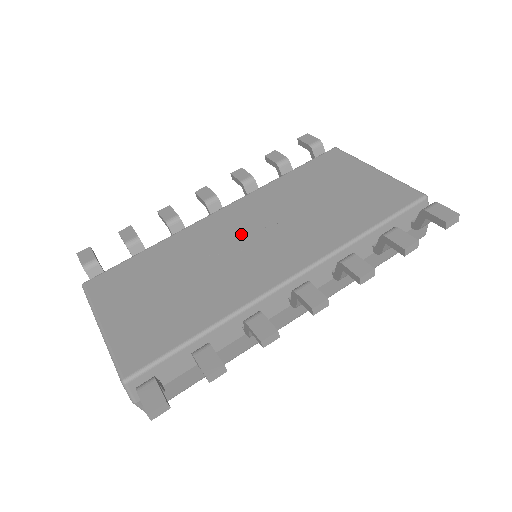
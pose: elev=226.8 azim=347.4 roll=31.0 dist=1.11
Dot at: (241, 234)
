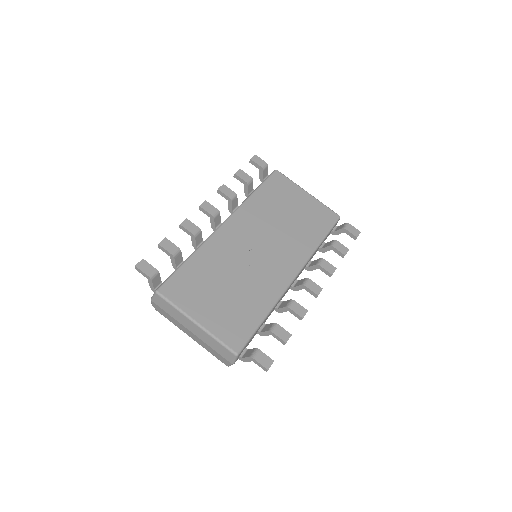
Dot at: (251, 244)
